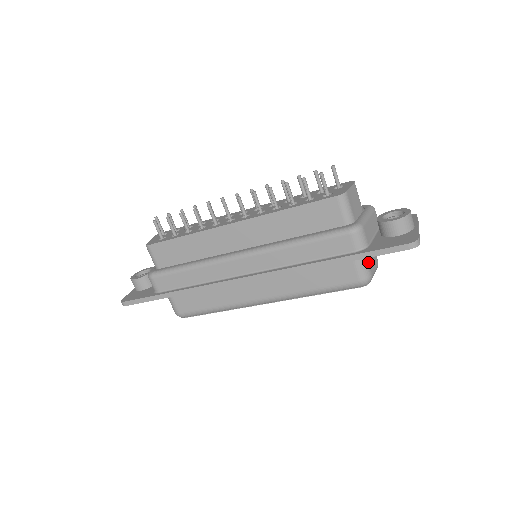
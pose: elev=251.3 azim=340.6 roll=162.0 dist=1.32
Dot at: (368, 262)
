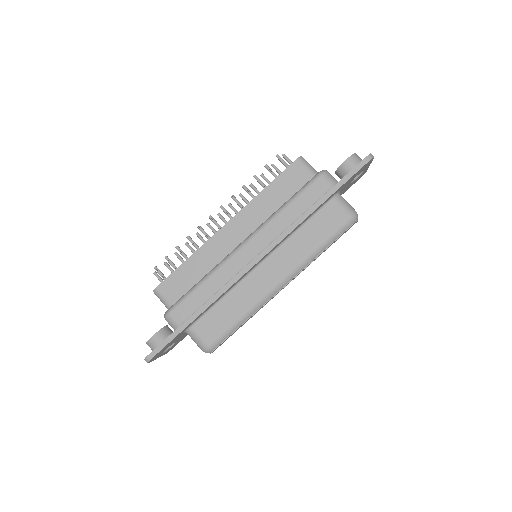
Dot at: (347, 202)
